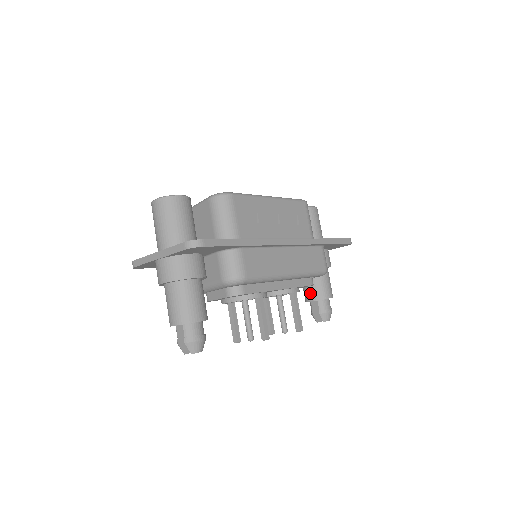
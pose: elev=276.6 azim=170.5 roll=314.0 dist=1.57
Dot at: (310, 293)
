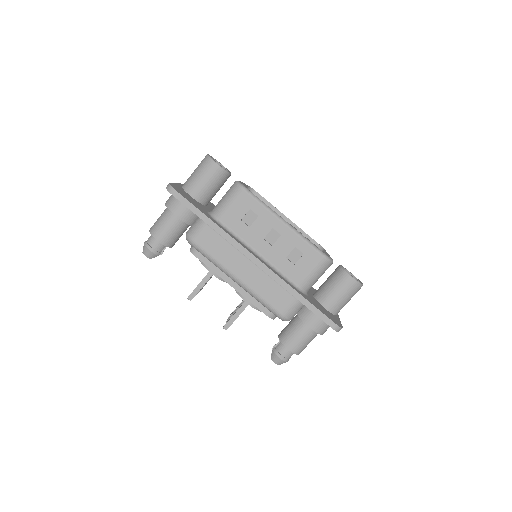
Dot at: (283, 330)
